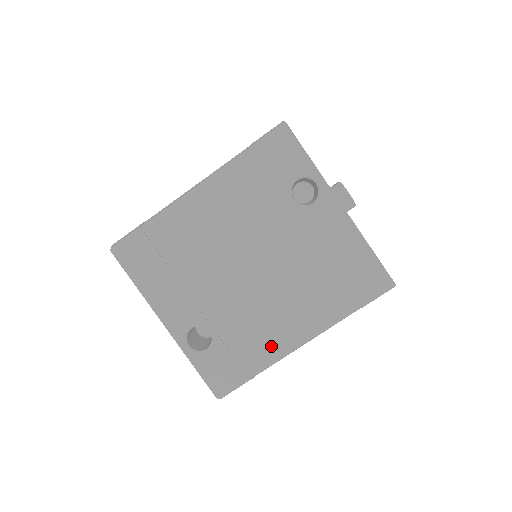
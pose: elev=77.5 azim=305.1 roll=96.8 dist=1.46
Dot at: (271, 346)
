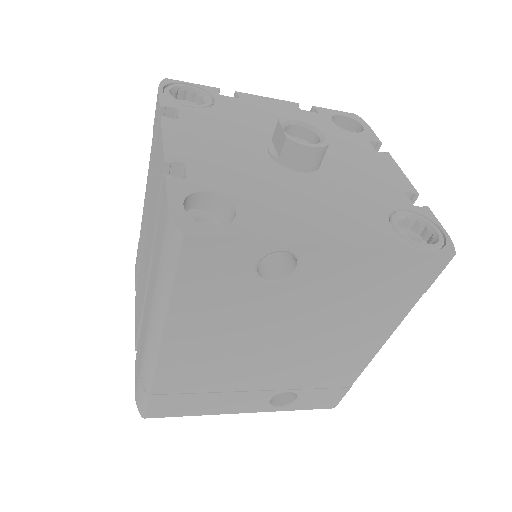
Dot at: (353, 365)
